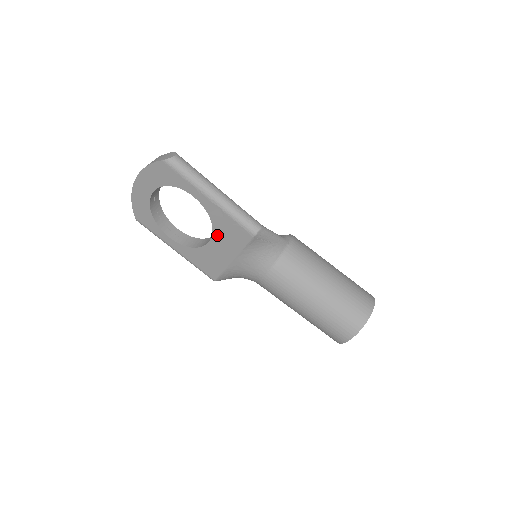
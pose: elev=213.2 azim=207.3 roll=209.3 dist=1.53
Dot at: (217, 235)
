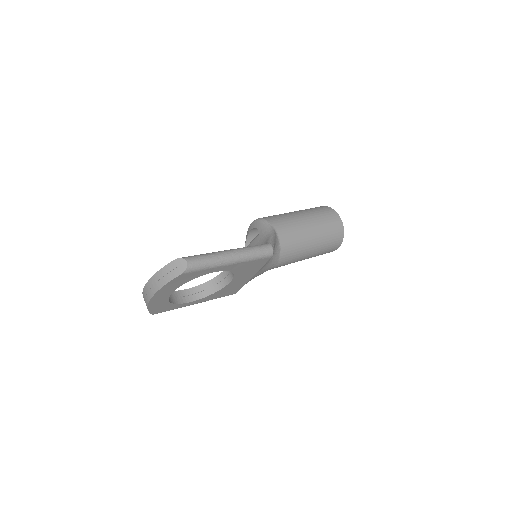
Dot at: (238, 275)
